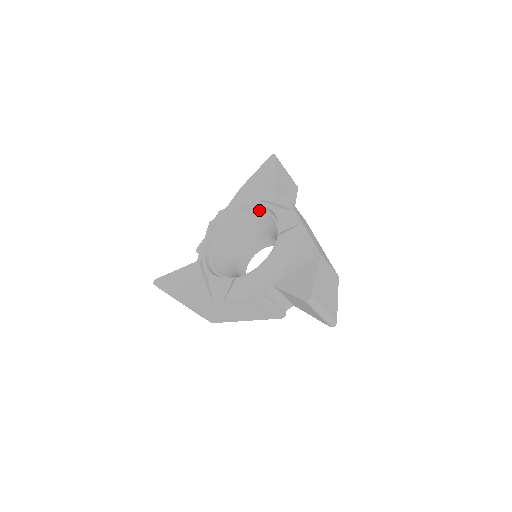
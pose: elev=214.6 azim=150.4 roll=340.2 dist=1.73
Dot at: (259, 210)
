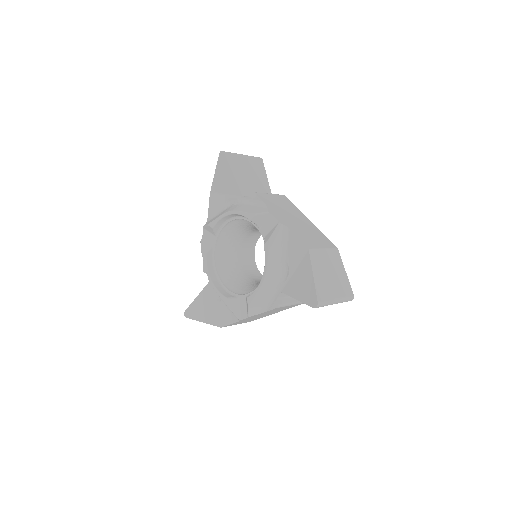
Dot at: (236, 217)
